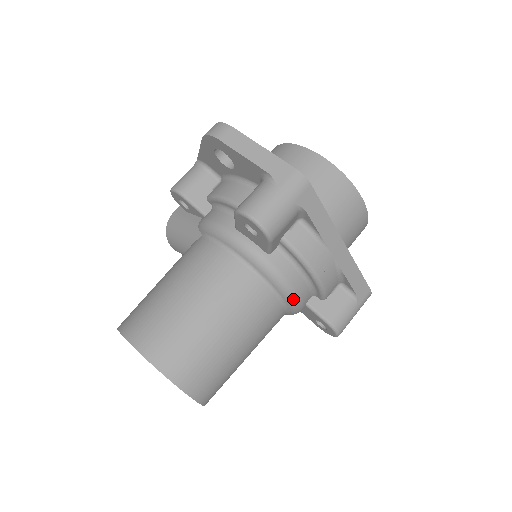
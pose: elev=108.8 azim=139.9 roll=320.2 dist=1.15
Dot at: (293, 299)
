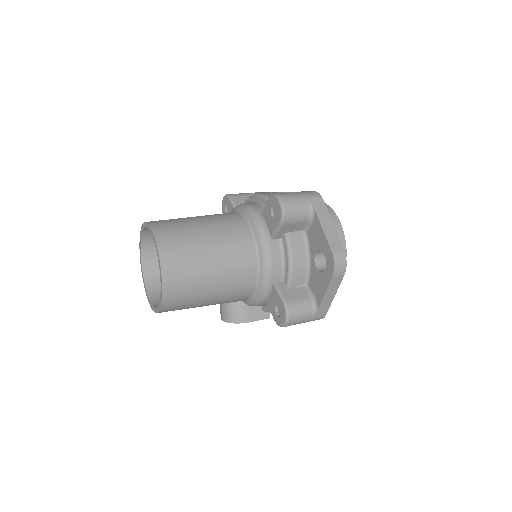
Dot at: (245, 207)
